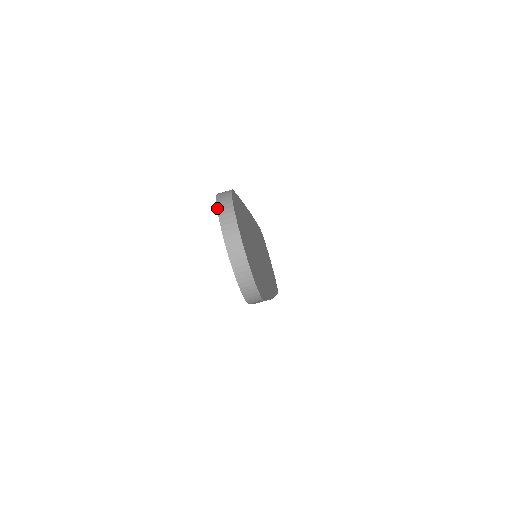
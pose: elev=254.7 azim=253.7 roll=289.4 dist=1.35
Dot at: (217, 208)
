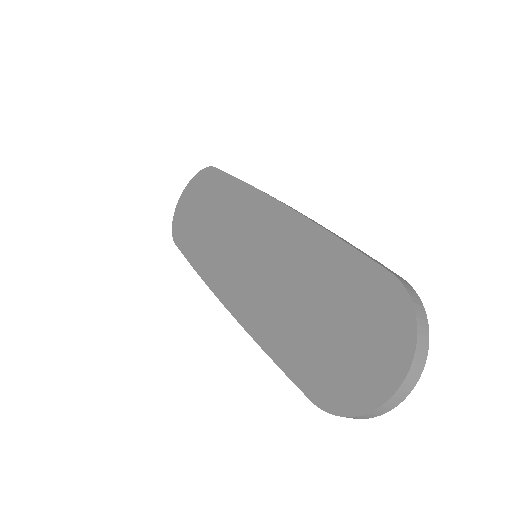
Dot at: (418, 327)
